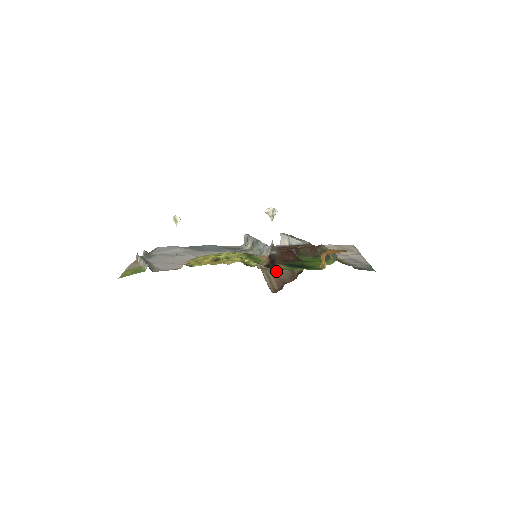
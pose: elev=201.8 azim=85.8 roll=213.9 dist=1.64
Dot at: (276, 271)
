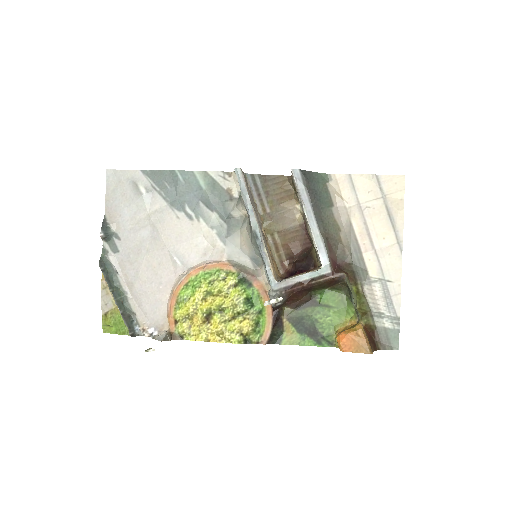
Dot at: (284, 226)
